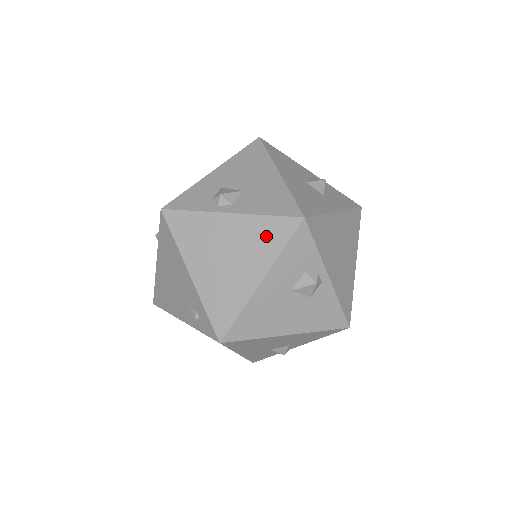
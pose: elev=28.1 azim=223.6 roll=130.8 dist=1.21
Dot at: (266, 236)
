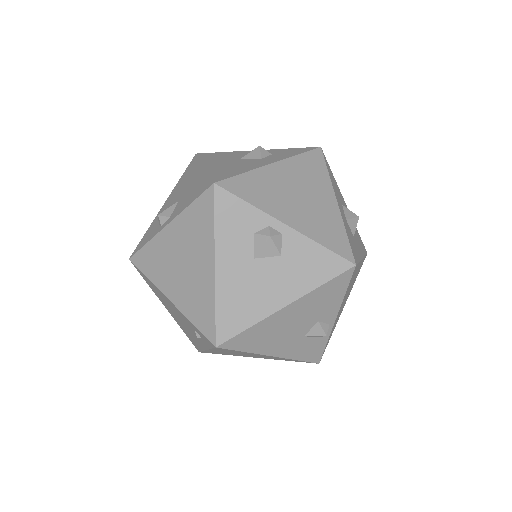
Dot at: (198, 223)
